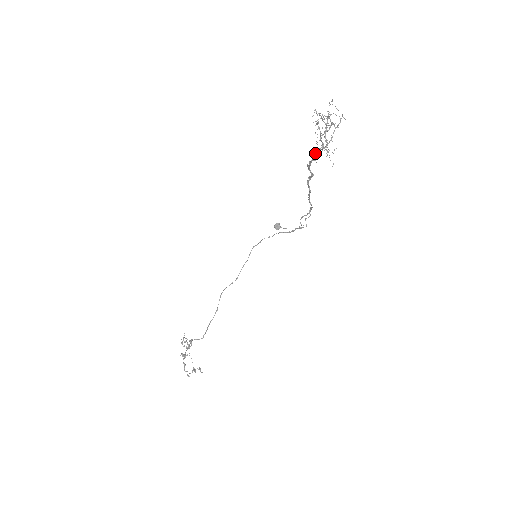
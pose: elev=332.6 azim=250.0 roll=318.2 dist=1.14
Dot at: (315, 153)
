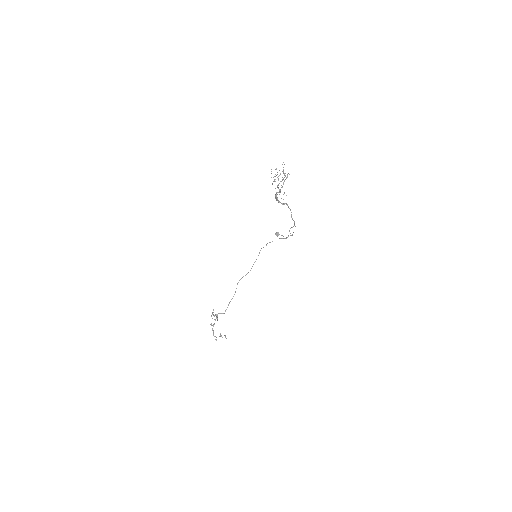
Dot at: (275, 194)
